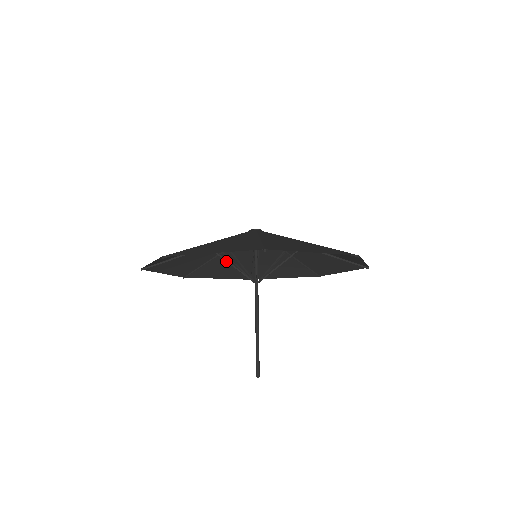
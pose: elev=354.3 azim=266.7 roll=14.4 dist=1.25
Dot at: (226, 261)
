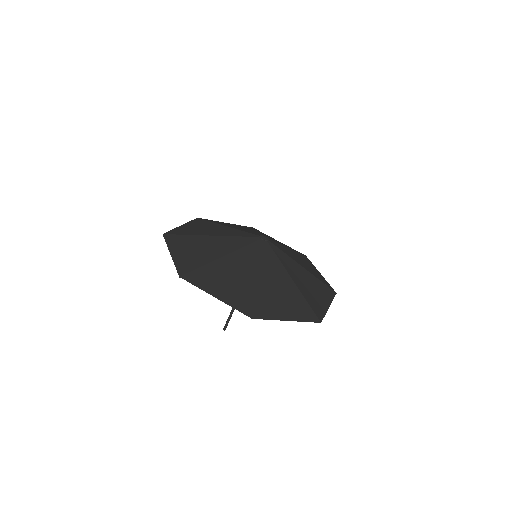
Dot at: occluded
